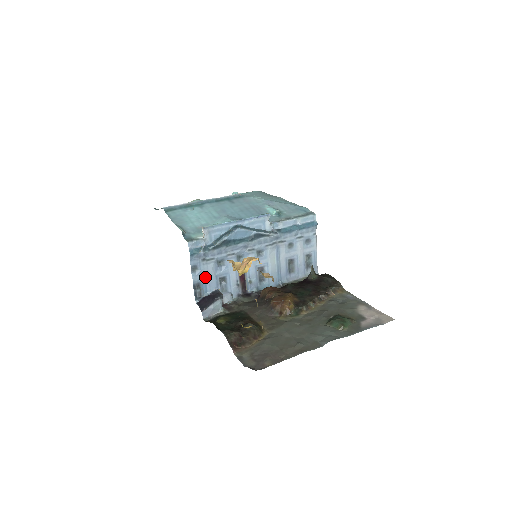
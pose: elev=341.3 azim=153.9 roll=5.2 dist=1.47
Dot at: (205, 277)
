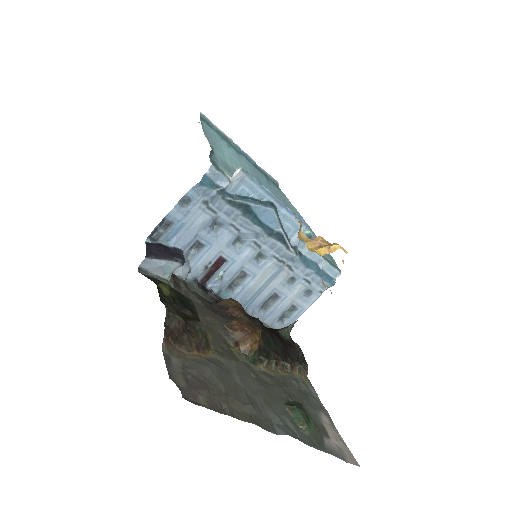
Dot at: (185, 223)
